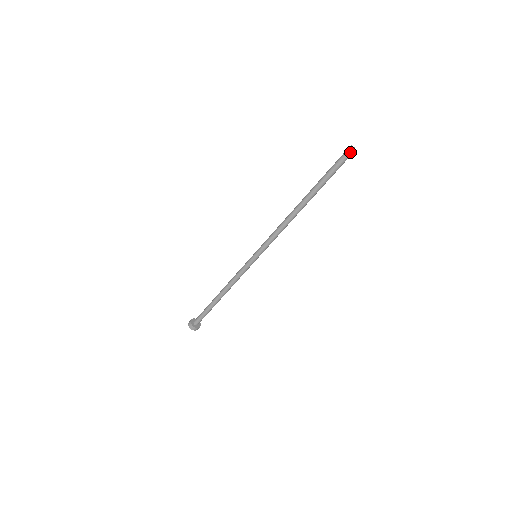
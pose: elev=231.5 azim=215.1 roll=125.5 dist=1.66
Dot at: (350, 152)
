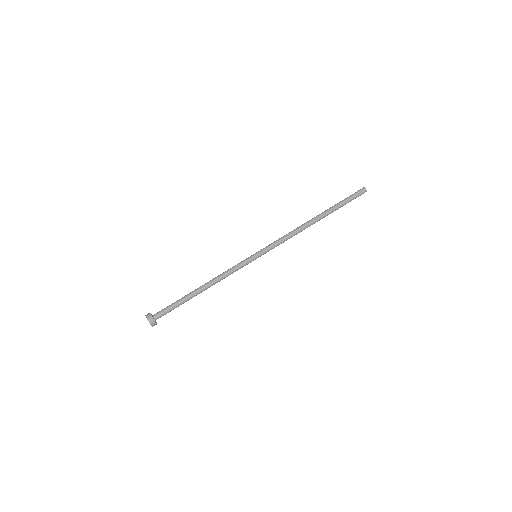
Dot at: (362, 190)
